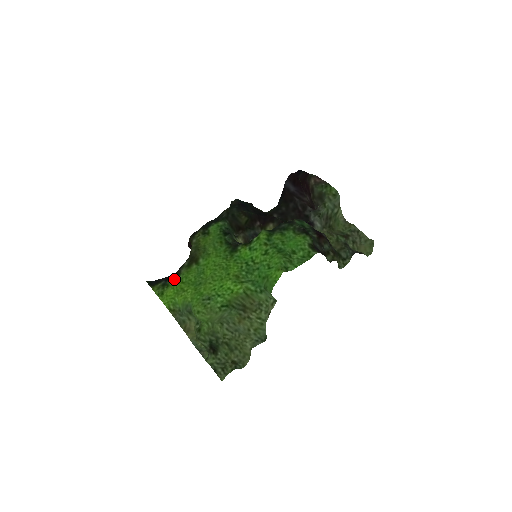
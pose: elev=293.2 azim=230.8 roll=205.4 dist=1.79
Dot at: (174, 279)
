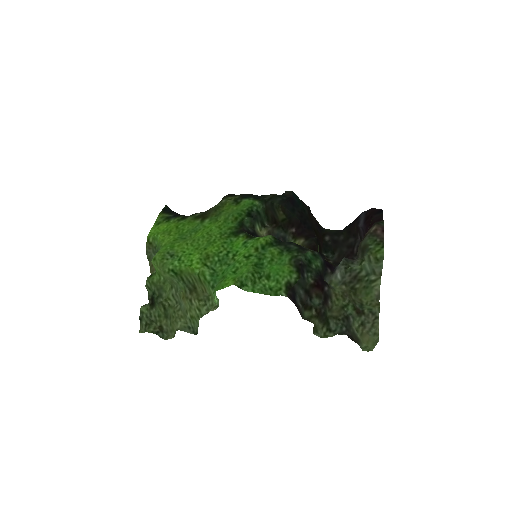
Dot at: (177, 219)
